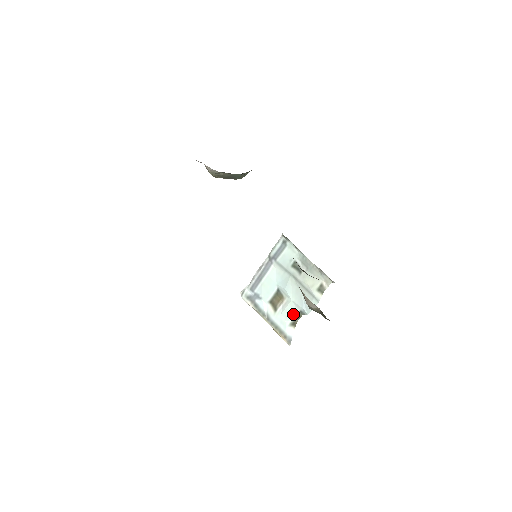
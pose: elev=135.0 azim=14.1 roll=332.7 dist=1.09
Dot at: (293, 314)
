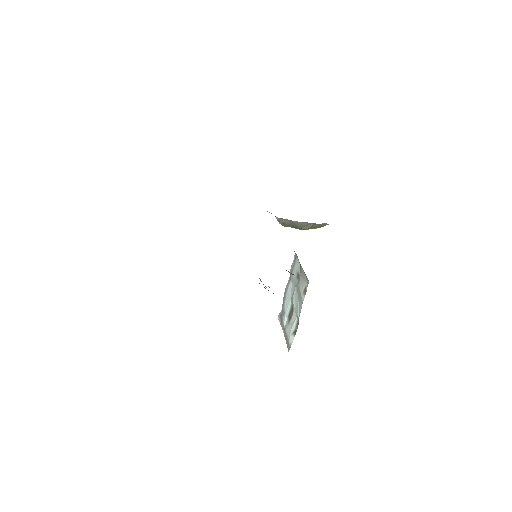
Dot at: (294, 322)
